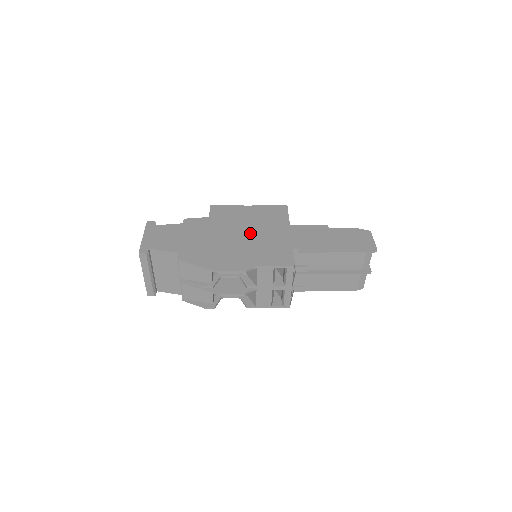
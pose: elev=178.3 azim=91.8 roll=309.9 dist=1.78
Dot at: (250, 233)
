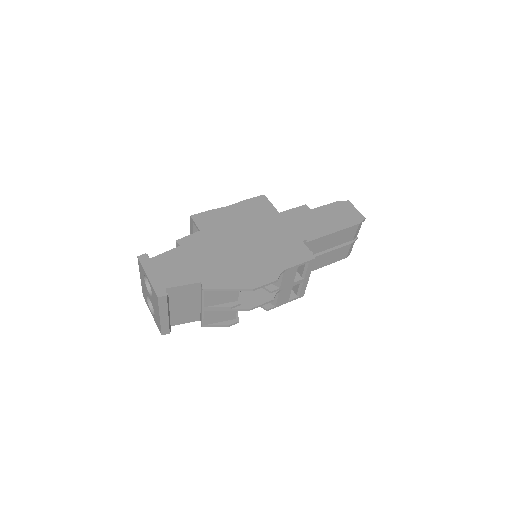
Dot at: (253, 236)
